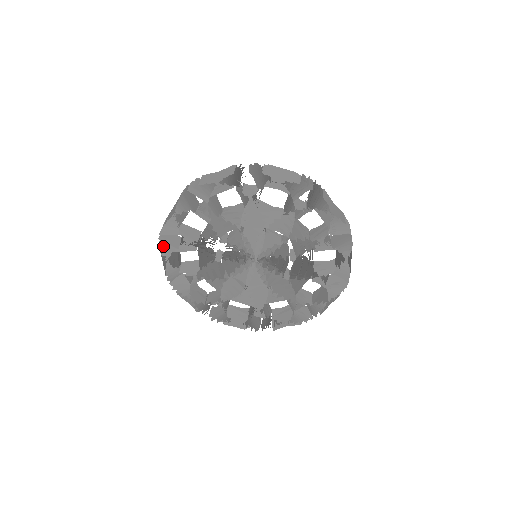
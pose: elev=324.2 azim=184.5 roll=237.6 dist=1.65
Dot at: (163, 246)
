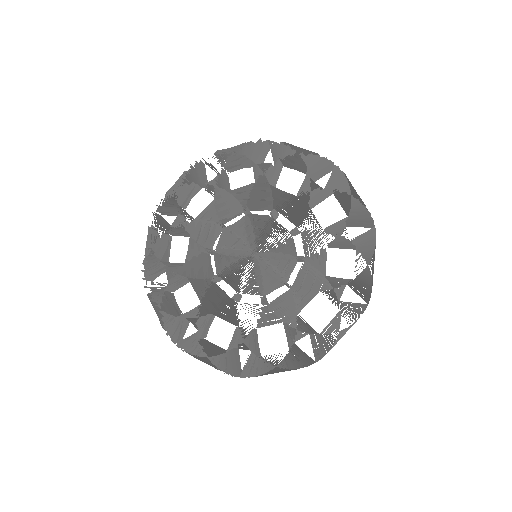
Dot at: occluded
